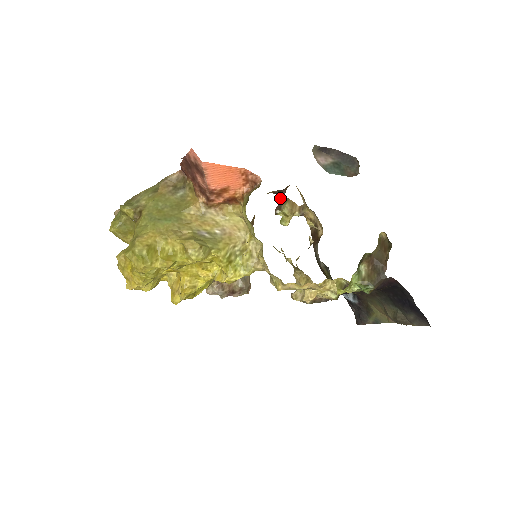
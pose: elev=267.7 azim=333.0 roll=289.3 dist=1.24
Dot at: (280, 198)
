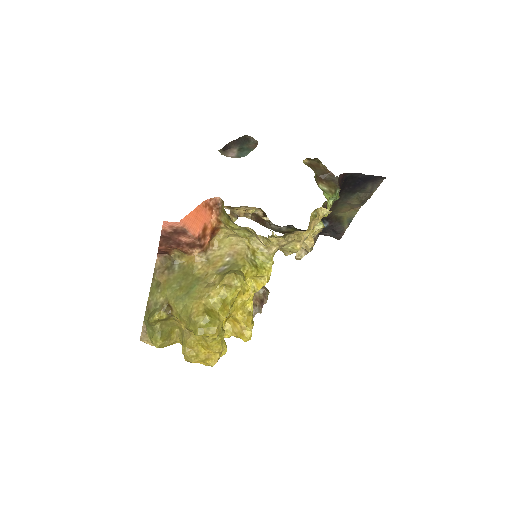
Dot at: occluded
